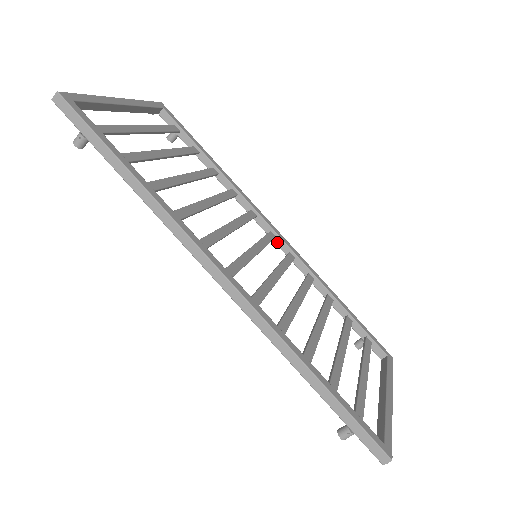
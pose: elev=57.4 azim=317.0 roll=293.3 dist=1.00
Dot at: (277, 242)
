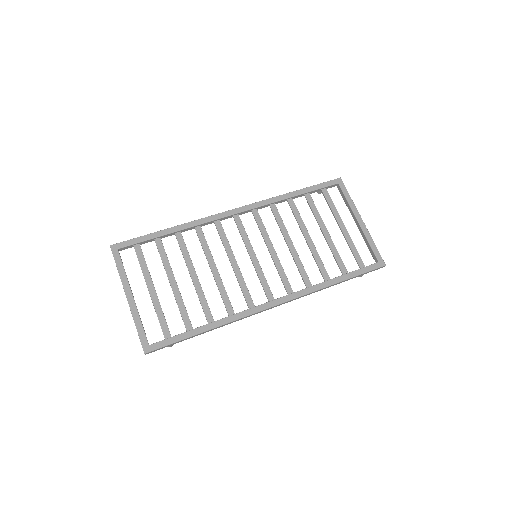
Dot at: (241, 214)
